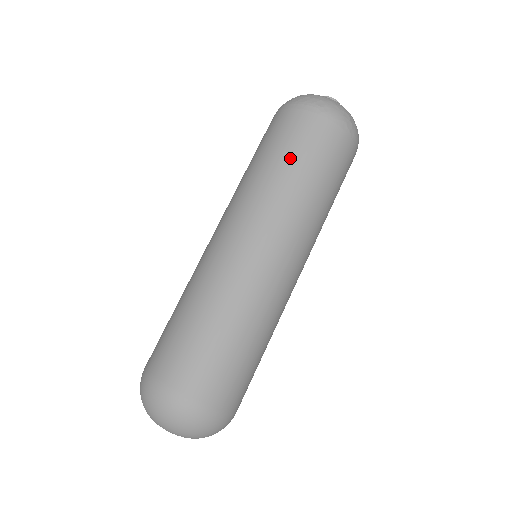
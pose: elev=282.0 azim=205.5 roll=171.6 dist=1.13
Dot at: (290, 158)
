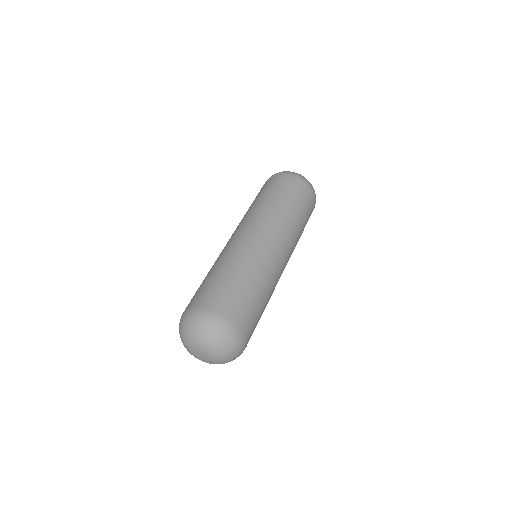
Dot at: (278, 196)
